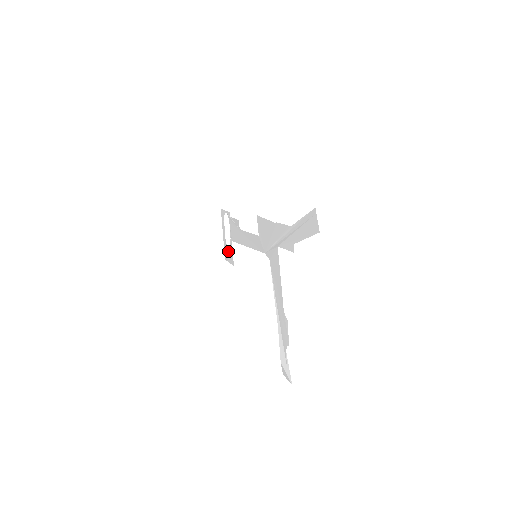
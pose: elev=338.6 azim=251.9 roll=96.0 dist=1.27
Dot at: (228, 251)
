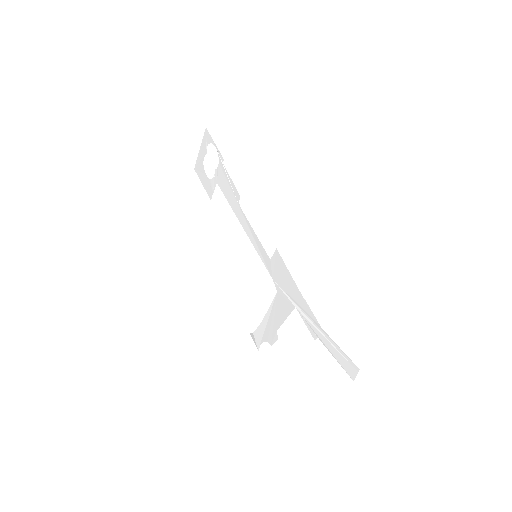
Dot at: (205, 177)
